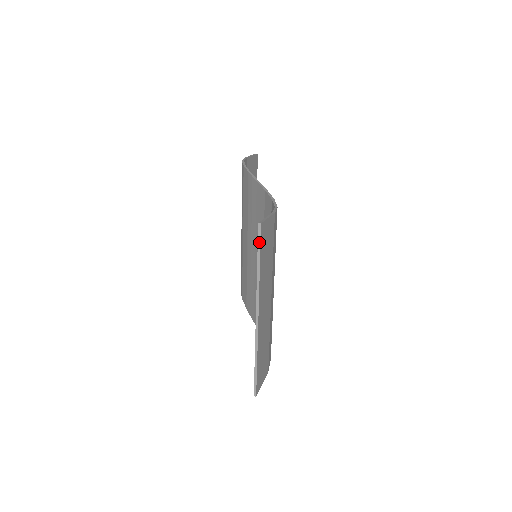
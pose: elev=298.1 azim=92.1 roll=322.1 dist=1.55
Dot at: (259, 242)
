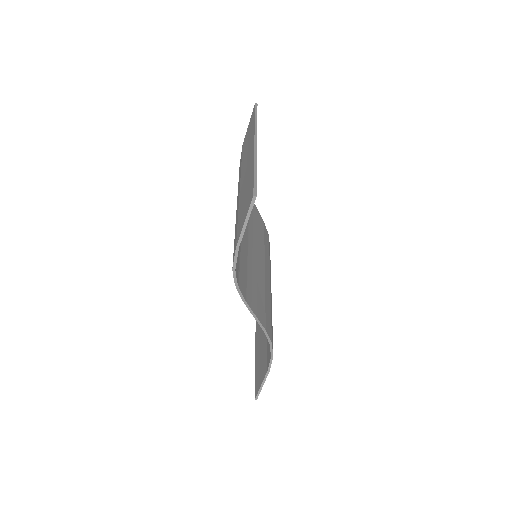
Dot at: occluded
